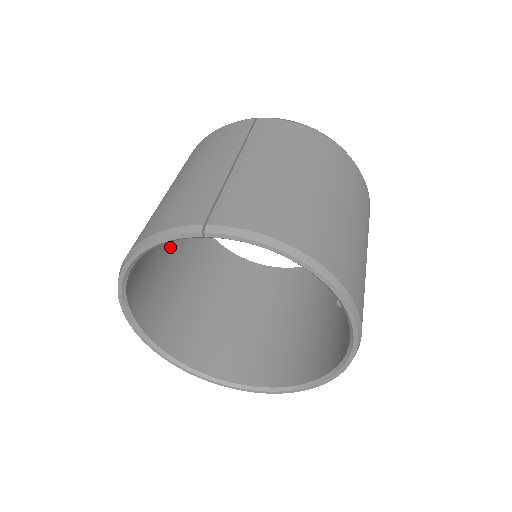
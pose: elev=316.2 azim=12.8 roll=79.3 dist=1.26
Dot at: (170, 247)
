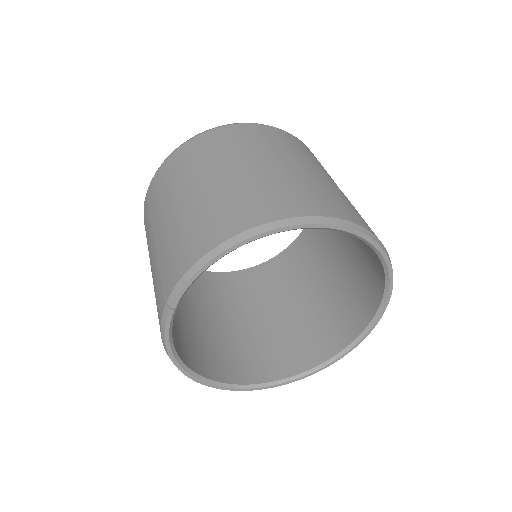
Dot at: (219, 315)
